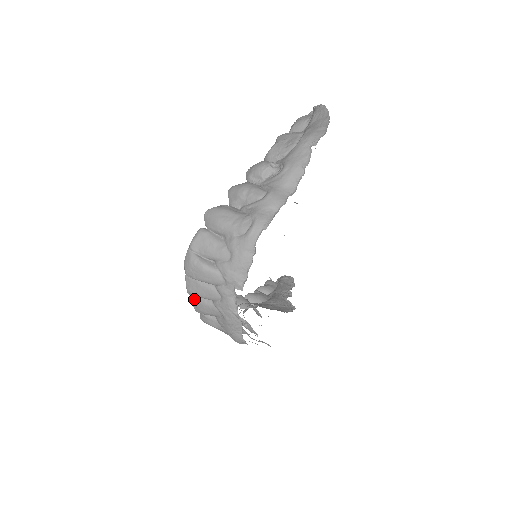
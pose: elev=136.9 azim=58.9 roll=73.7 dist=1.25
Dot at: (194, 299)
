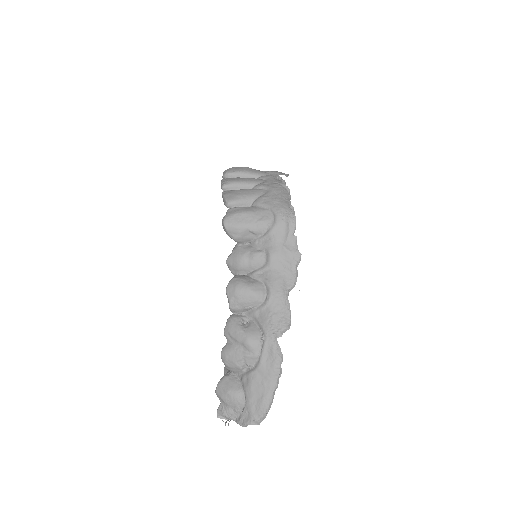
Dot at: (228, 192)
